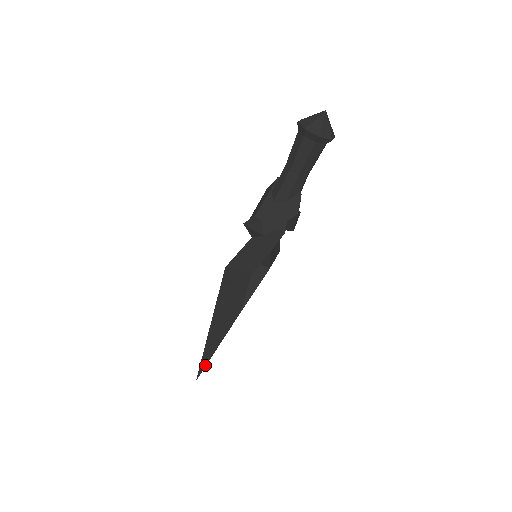
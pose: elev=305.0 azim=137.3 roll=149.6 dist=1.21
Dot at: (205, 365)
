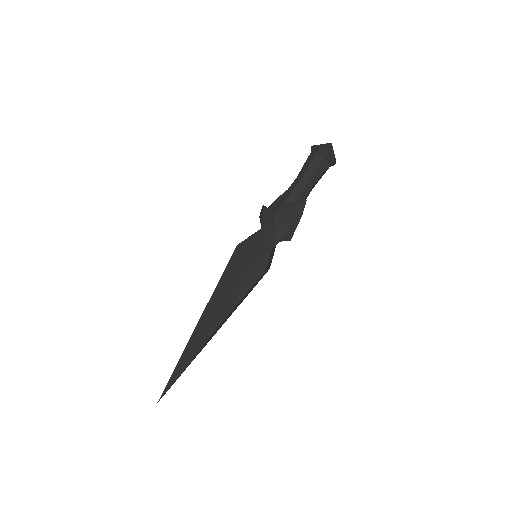
Dot at: (174, 380)
